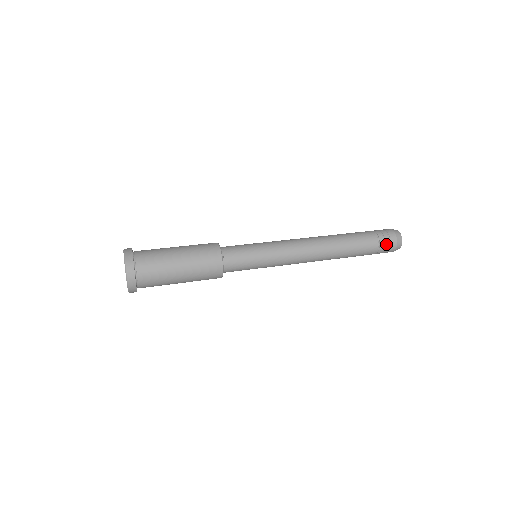
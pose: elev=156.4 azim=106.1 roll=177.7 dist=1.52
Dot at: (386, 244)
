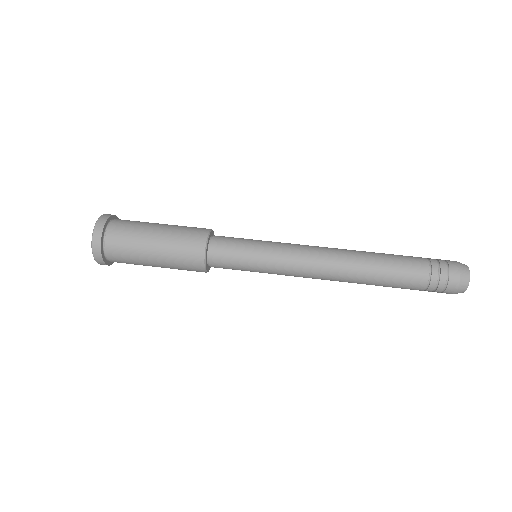
Dot at: (439, 287)
